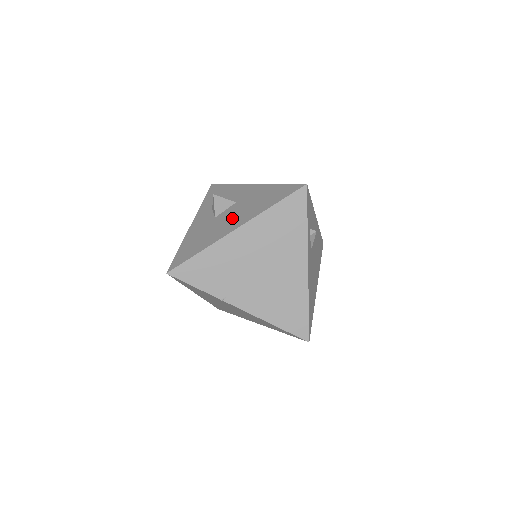
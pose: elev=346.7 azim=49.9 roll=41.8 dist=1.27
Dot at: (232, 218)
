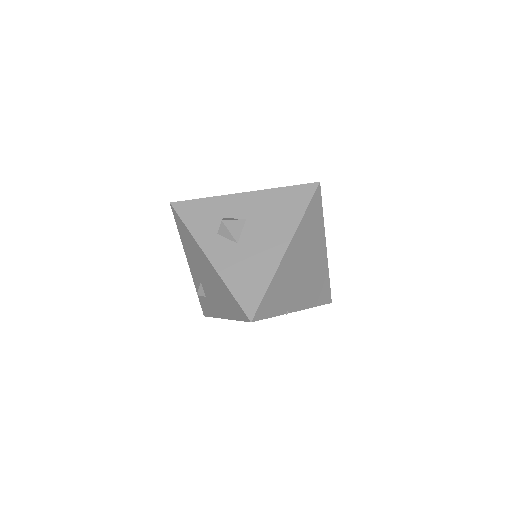
Dot at: (266, 238)
